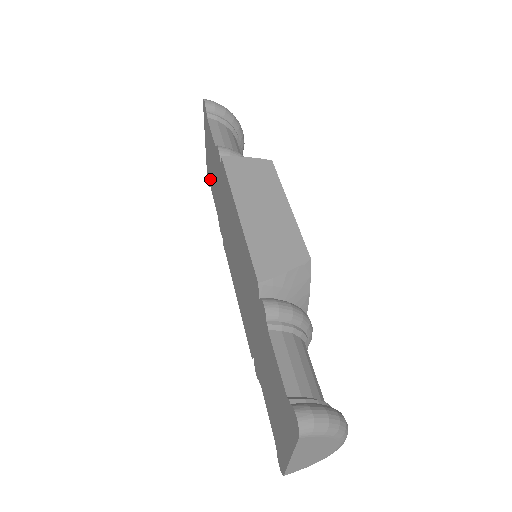
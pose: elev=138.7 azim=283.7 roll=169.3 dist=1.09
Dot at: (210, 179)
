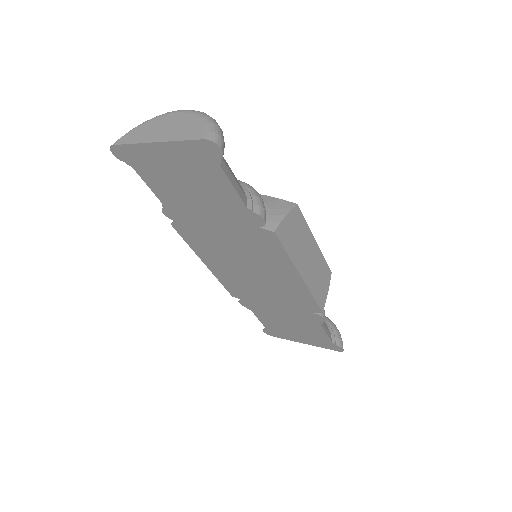
Dot at: (146, 170)
